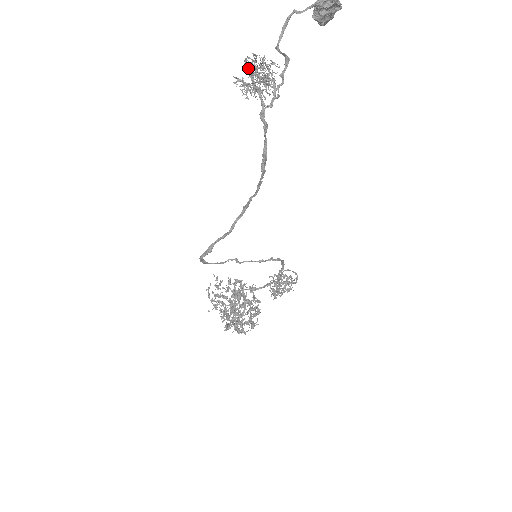
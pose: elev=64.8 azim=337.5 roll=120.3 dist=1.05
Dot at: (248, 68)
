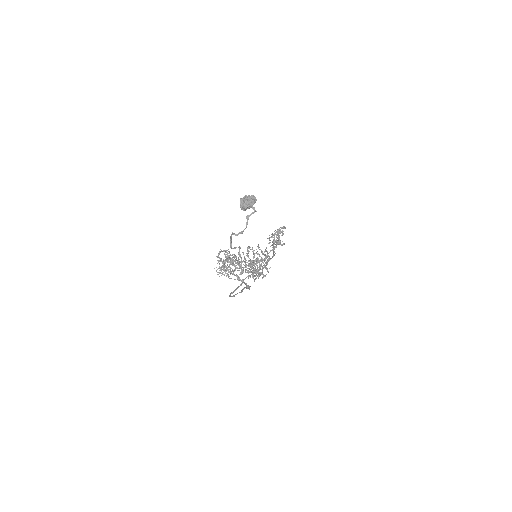
Dot at: occluded
